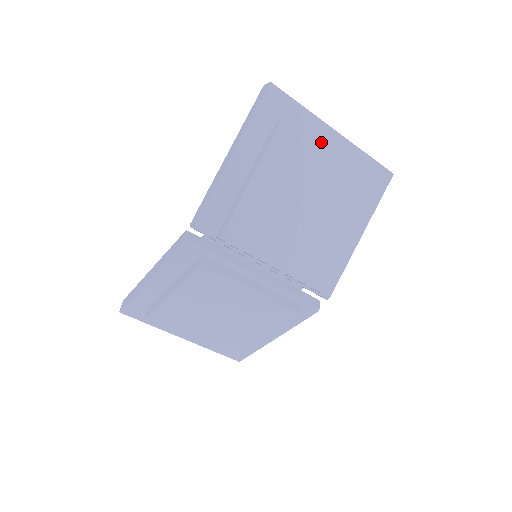
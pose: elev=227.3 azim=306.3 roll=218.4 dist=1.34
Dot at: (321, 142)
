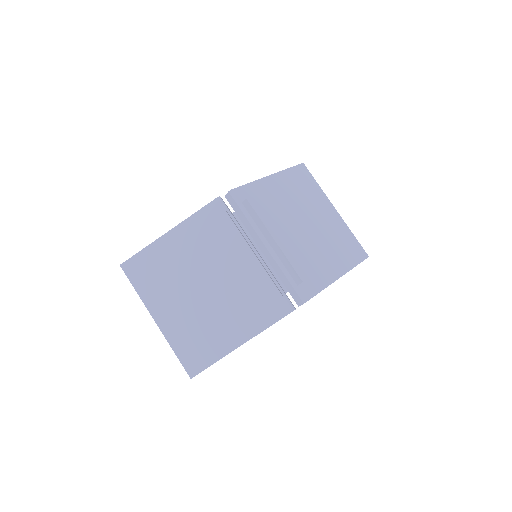
Dot at: occluded
